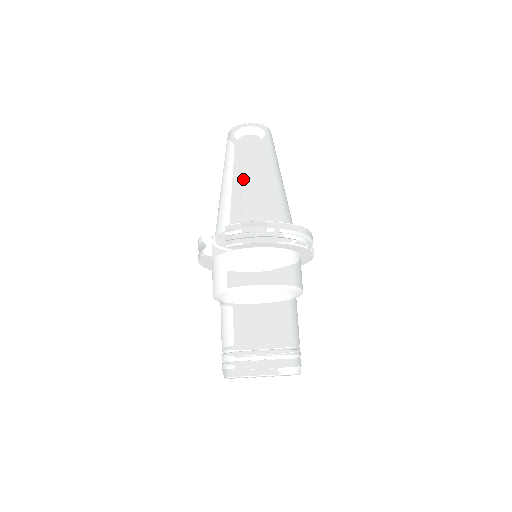
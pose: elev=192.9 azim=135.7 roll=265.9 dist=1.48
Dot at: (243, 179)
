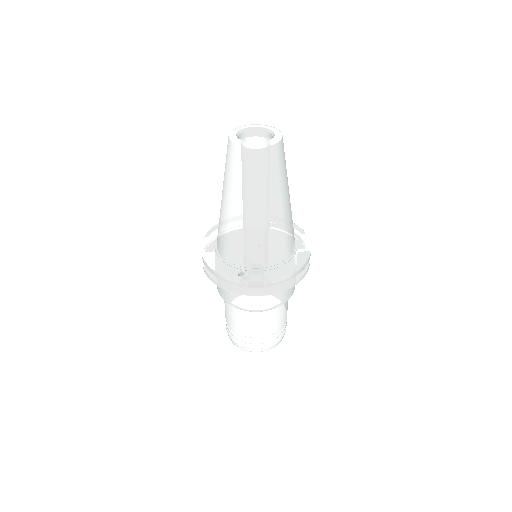
Dot at: (225, 211)
